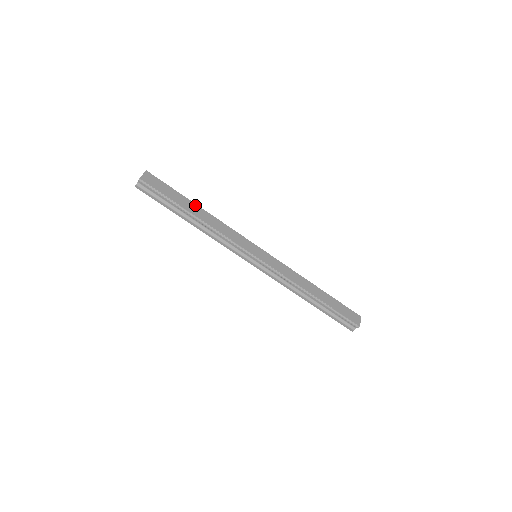
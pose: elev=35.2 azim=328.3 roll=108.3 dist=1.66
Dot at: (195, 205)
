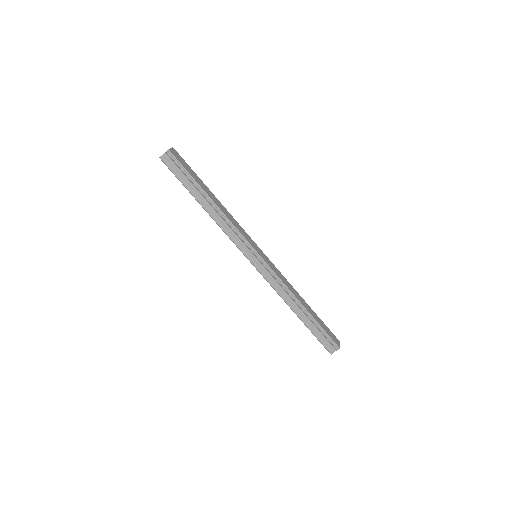
Dot at: (211, 192)
